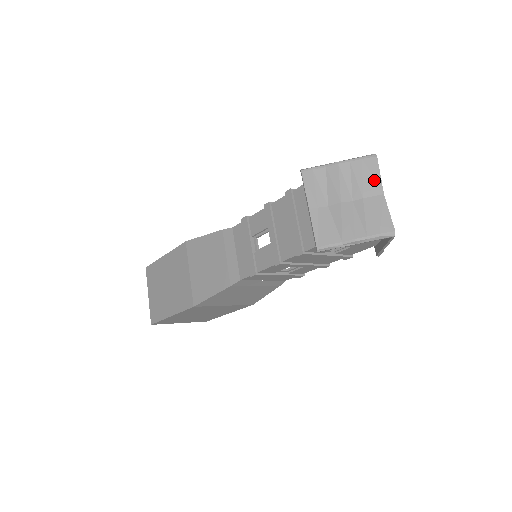
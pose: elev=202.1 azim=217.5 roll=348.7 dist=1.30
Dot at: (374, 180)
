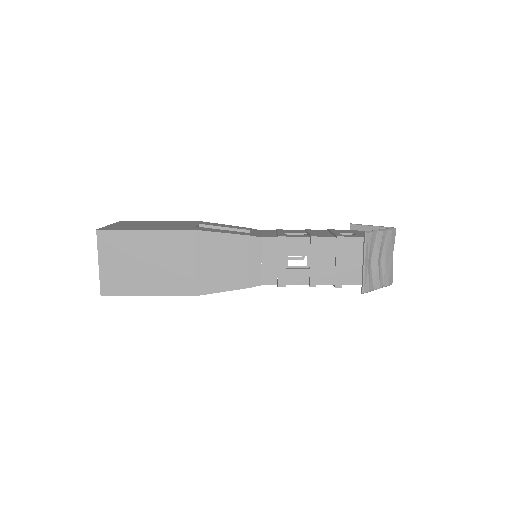
Dot at: (392, 247)
